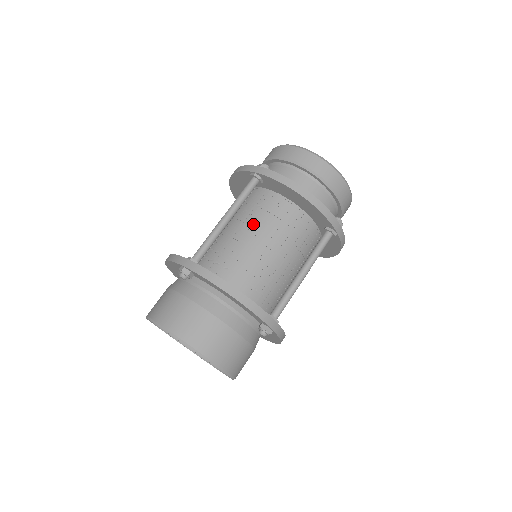
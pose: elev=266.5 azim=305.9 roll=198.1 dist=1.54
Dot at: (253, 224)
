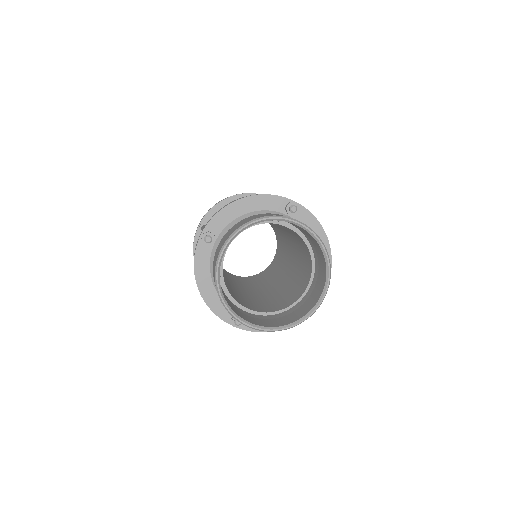
Dot at: occluded
